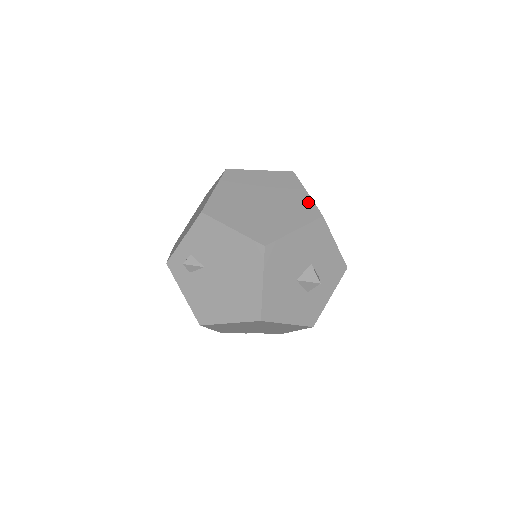
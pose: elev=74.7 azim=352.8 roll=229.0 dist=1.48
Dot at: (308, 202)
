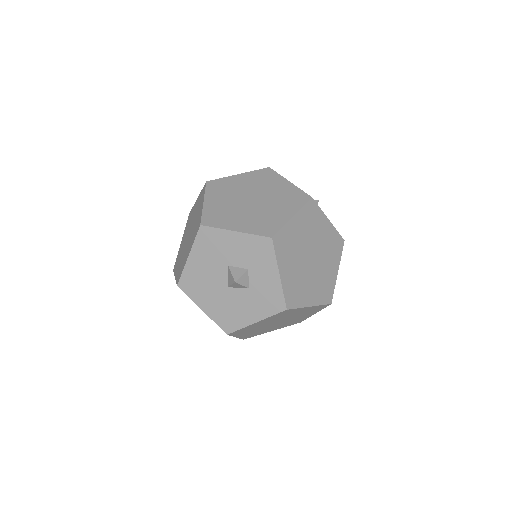
Dot at: (200, 214)
